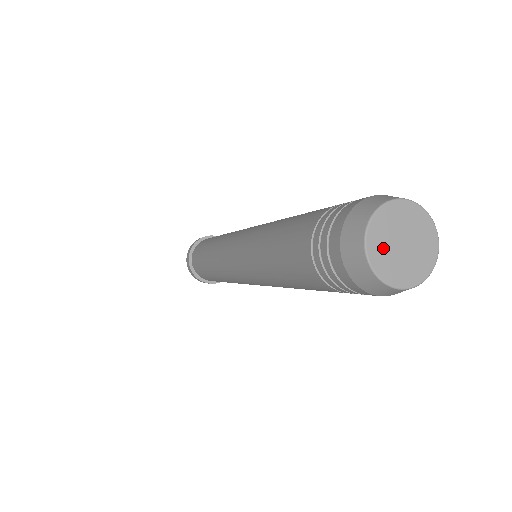
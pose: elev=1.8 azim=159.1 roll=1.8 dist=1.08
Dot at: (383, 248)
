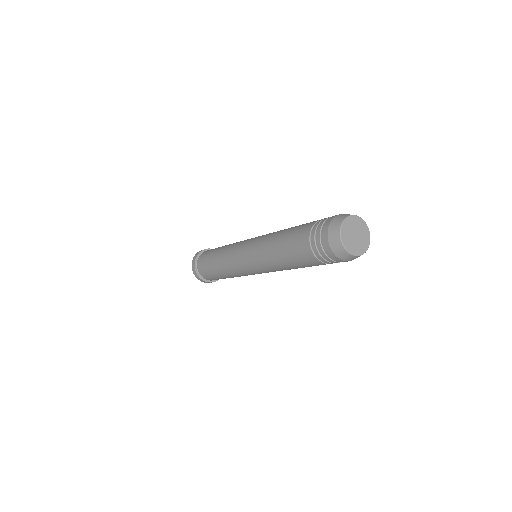
Dot at: (349, 240)
